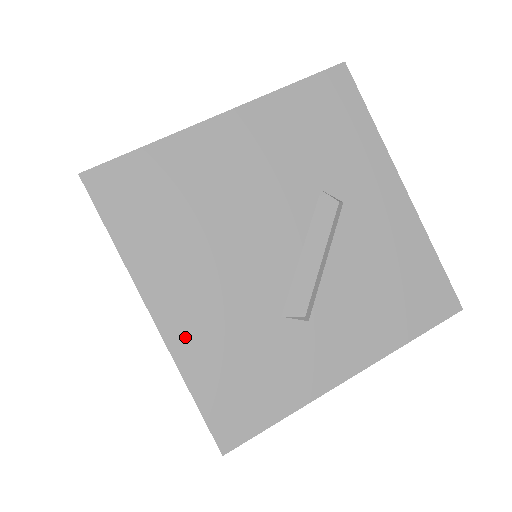
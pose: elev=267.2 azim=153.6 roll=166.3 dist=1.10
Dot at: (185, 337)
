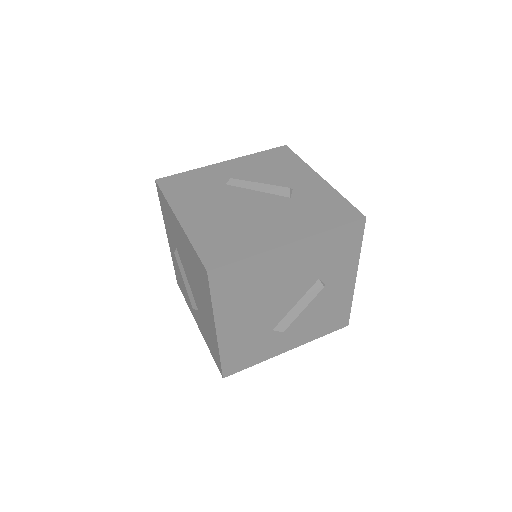
Dot at: (227, 339)
